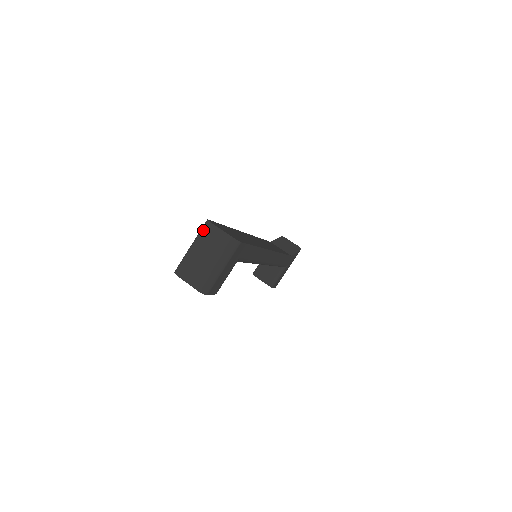
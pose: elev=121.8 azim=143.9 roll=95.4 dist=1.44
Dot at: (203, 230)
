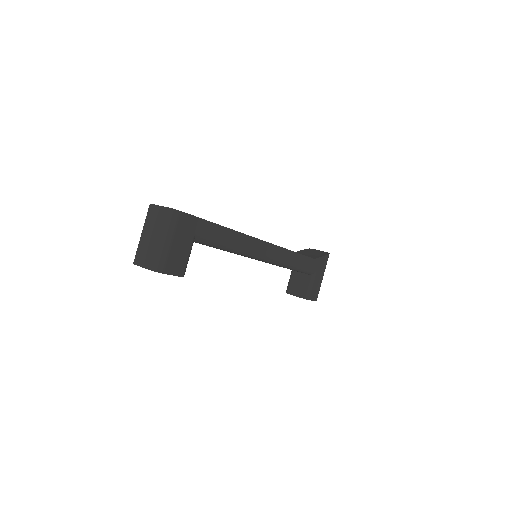
Dot at: (147, 214)
